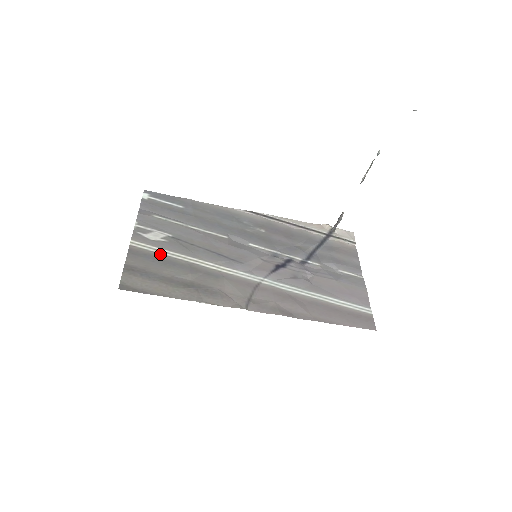
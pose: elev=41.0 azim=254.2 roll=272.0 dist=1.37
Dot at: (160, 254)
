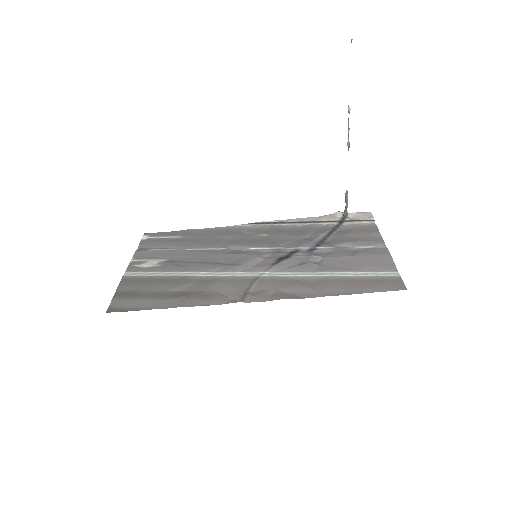
Dot at: (152, 276)
